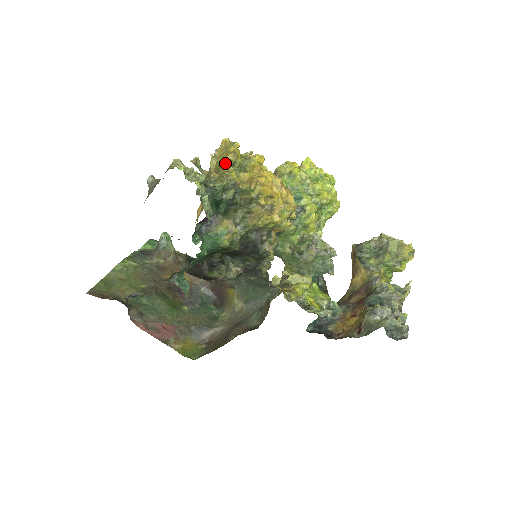
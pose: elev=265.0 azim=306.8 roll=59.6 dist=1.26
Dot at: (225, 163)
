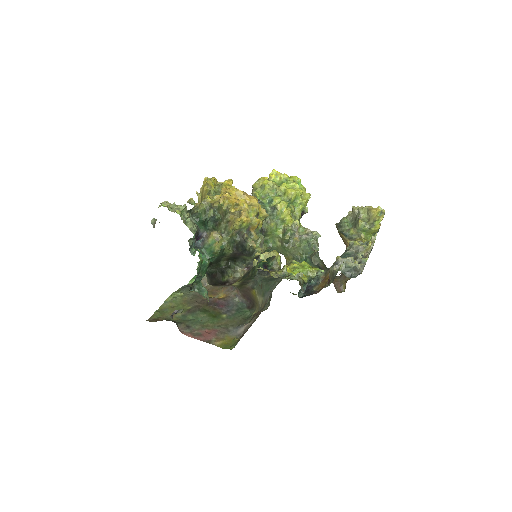
Dot at: (203, 194)
